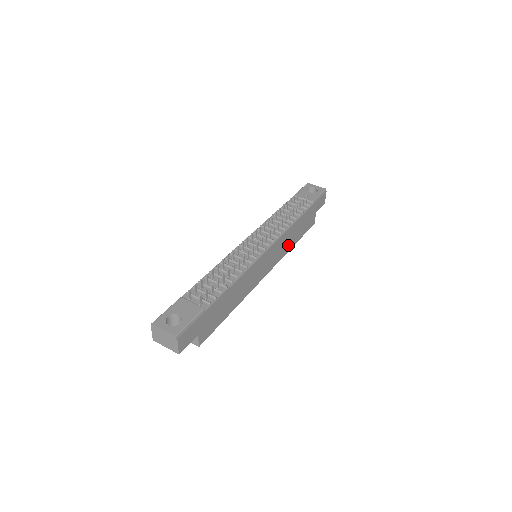
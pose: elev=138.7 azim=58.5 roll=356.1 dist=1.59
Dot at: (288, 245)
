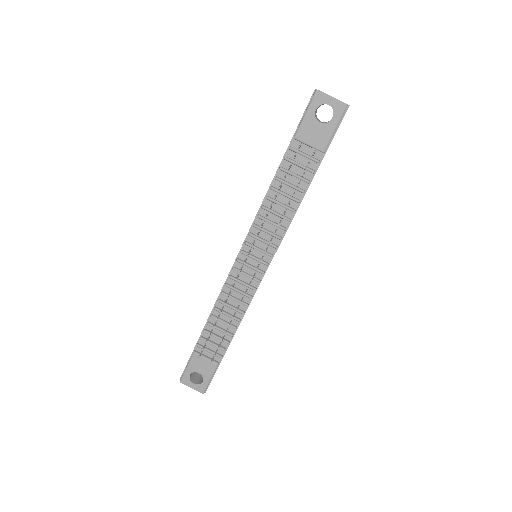
Dot at: occluded
